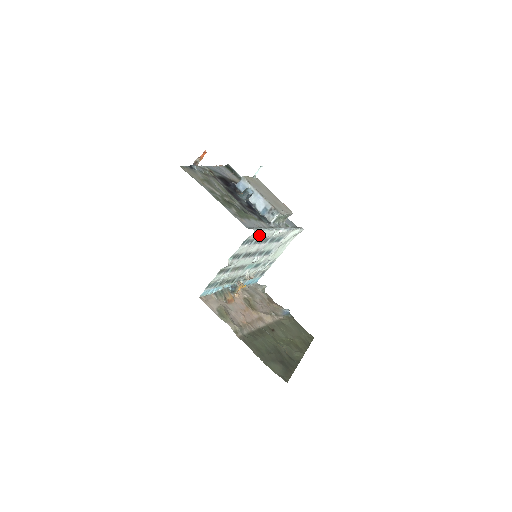
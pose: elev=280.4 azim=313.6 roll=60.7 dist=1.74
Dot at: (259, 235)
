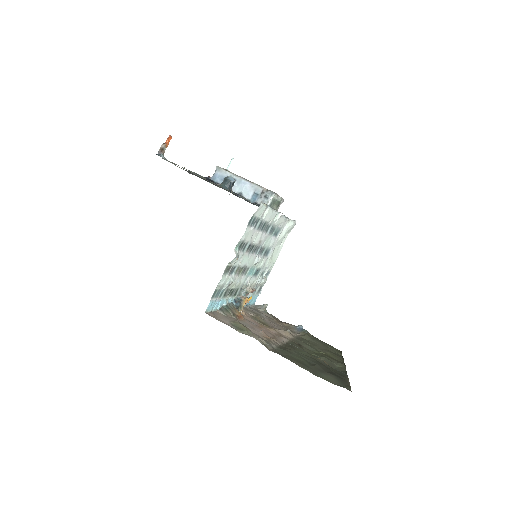
Dot at: (262, 215)
